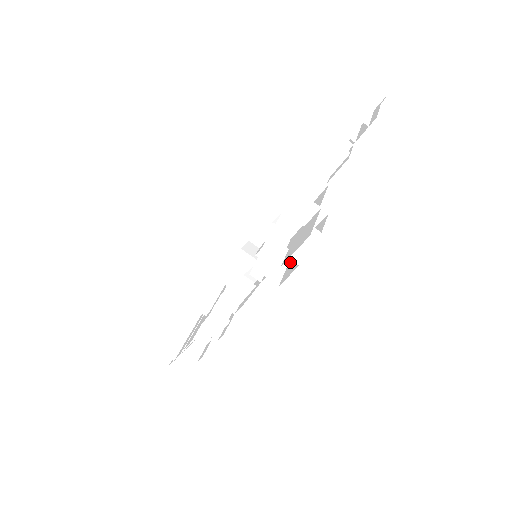
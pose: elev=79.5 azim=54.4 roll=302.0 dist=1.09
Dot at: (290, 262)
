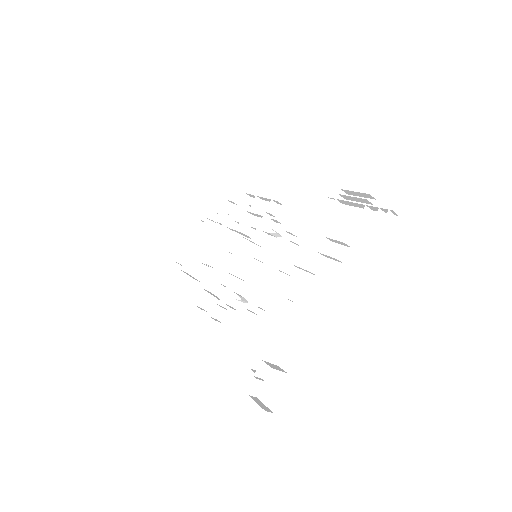
Dot at: (269, 353)
